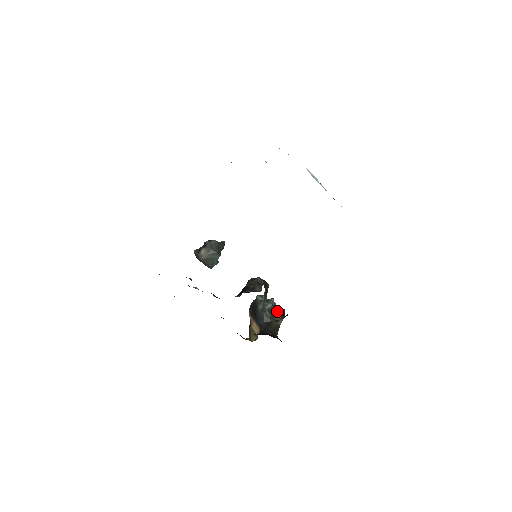
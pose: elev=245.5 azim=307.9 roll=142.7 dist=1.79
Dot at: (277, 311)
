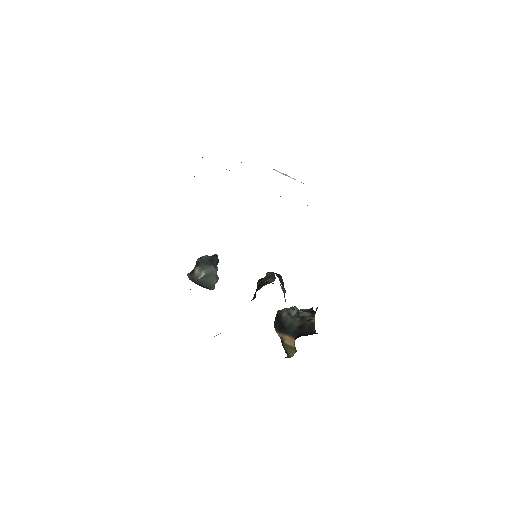
Dot at: (305, 312)
